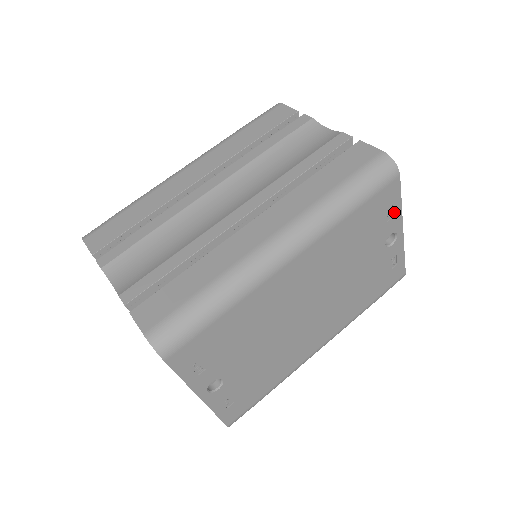
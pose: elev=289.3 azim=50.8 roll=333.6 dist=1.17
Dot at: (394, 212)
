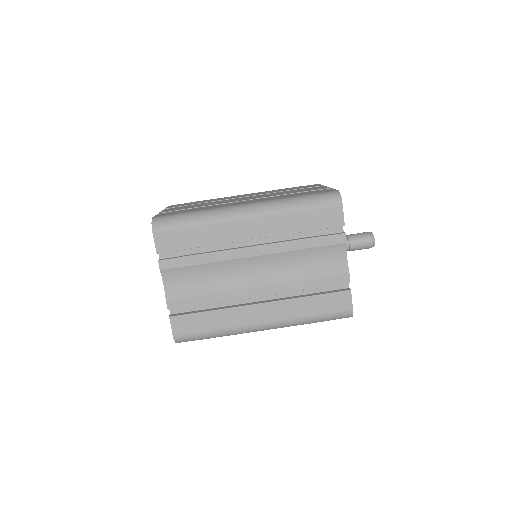
Dot at: occluded
